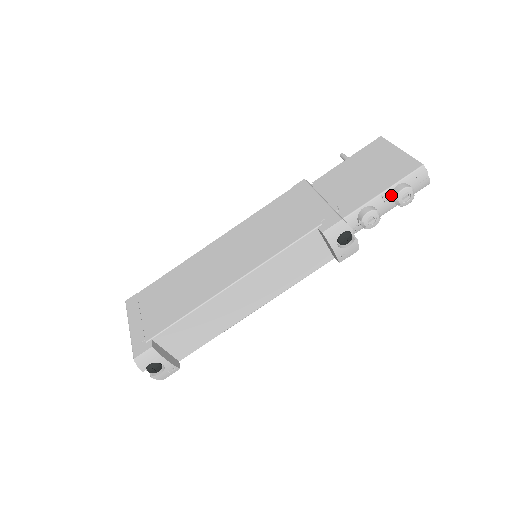
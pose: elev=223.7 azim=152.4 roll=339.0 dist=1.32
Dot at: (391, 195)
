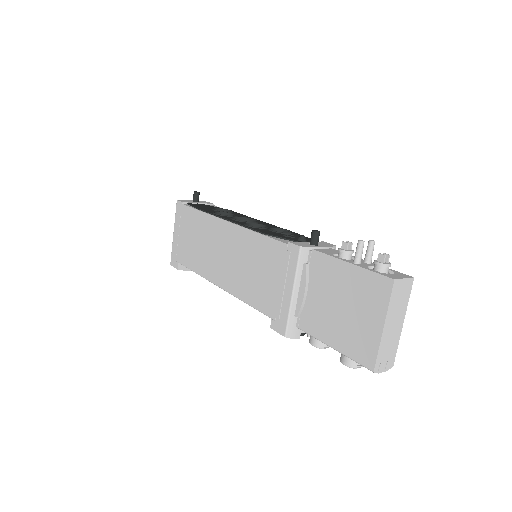
Dot at: occluded
